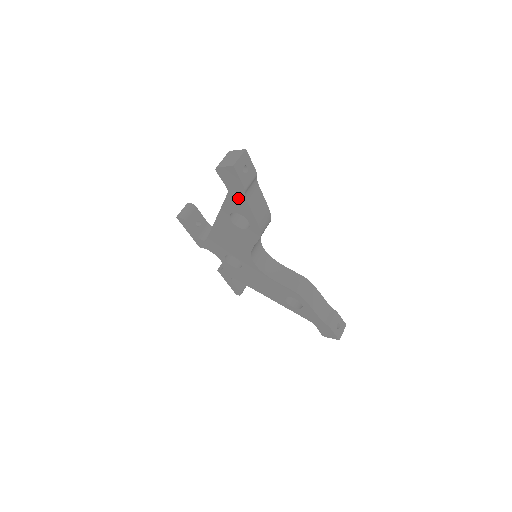
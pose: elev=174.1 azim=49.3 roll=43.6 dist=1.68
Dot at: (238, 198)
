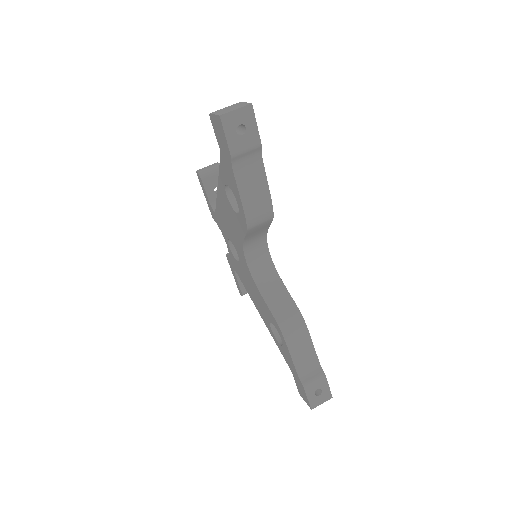
Dot at: (228, 166)
